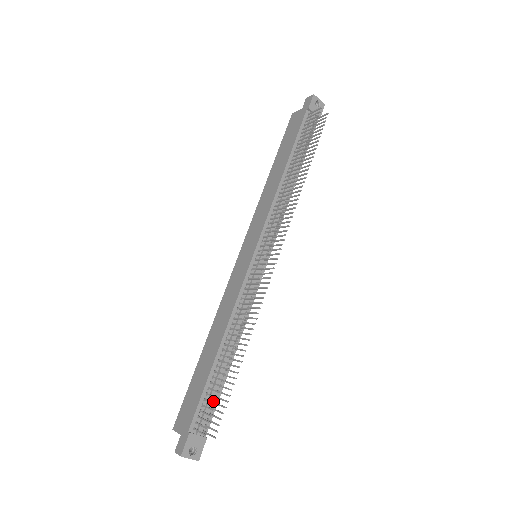
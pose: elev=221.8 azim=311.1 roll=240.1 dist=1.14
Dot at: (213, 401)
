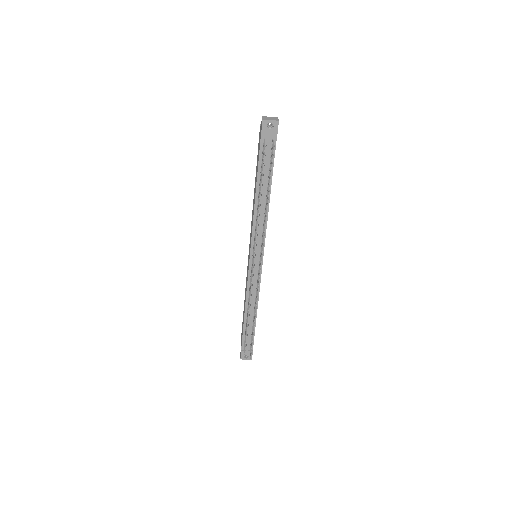
Dot at: (251, 336)
